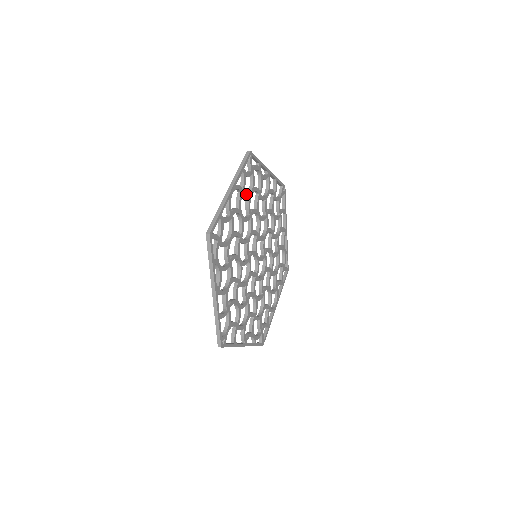
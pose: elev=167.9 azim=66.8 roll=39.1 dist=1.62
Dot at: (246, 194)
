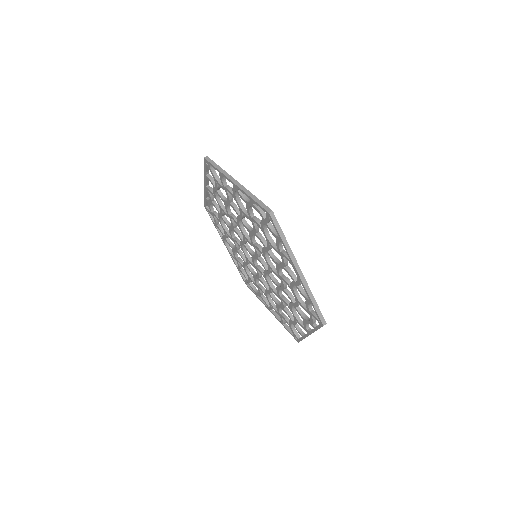
Dot at: (270, 242)
